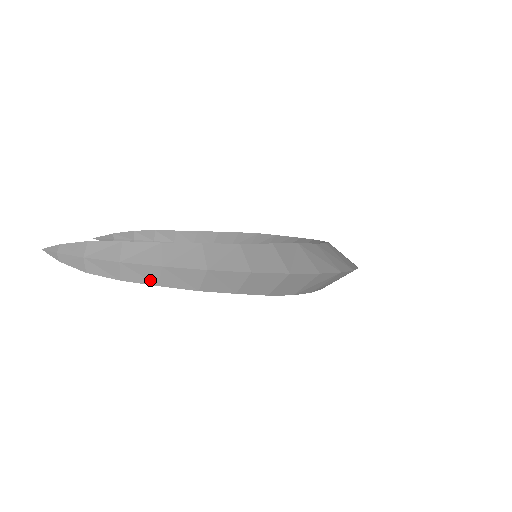
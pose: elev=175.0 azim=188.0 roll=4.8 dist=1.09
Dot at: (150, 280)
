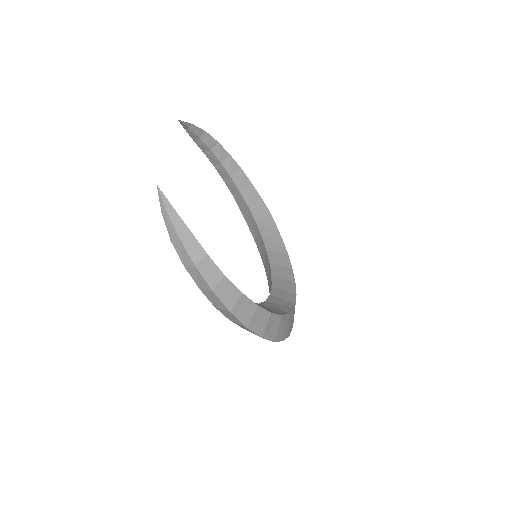
Dot at: (199, 284)
